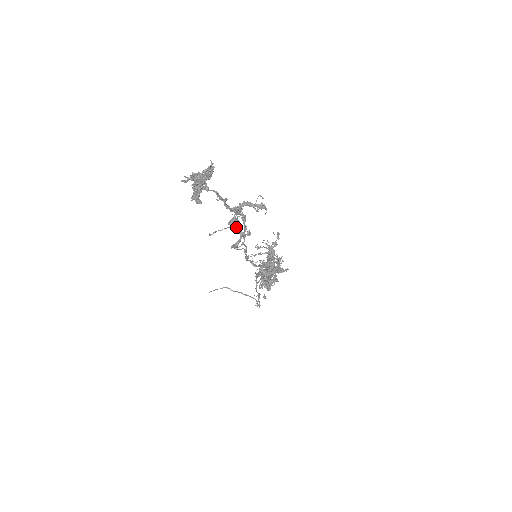
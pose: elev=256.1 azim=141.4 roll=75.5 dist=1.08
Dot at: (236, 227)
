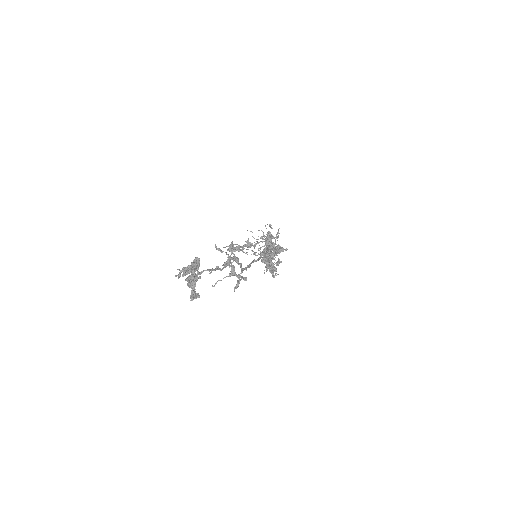
Dot at: (233, 275)
